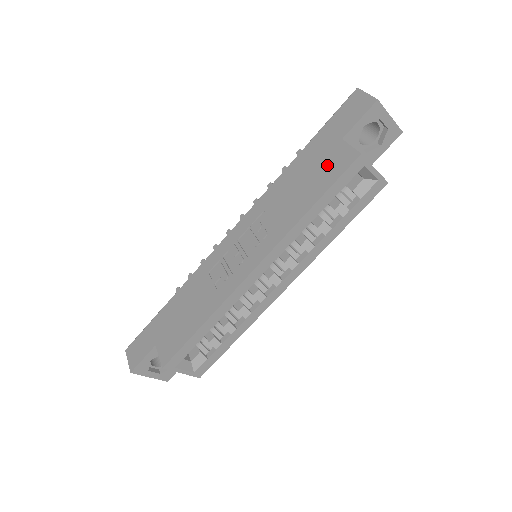
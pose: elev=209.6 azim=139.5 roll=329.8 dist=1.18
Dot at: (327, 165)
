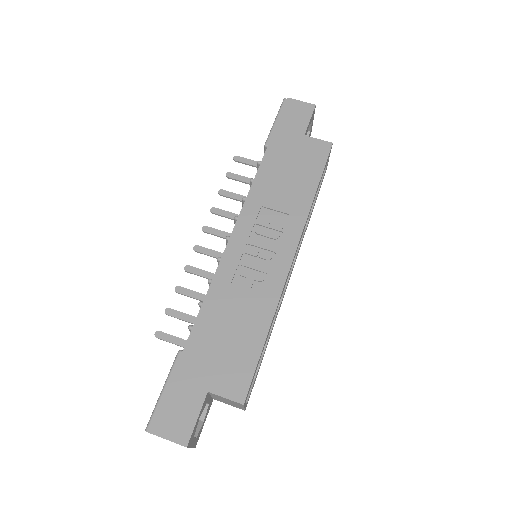
Dot at: (306, 156)
